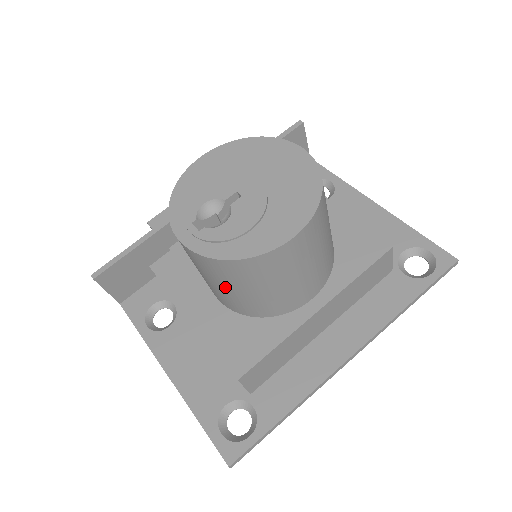
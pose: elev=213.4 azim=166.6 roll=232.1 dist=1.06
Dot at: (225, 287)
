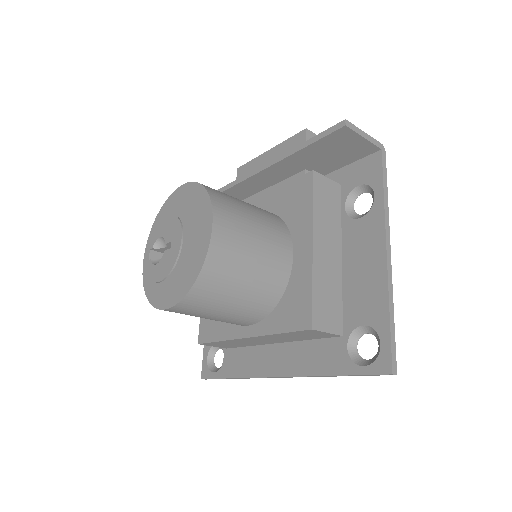
Dot at: occluded
